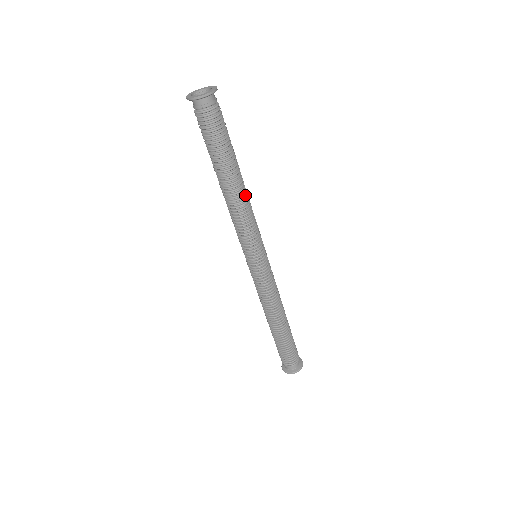
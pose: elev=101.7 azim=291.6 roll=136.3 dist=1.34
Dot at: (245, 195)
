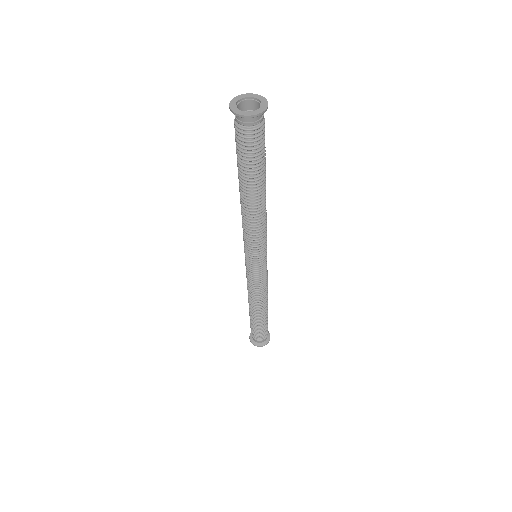
Dot at: (263, 210)
